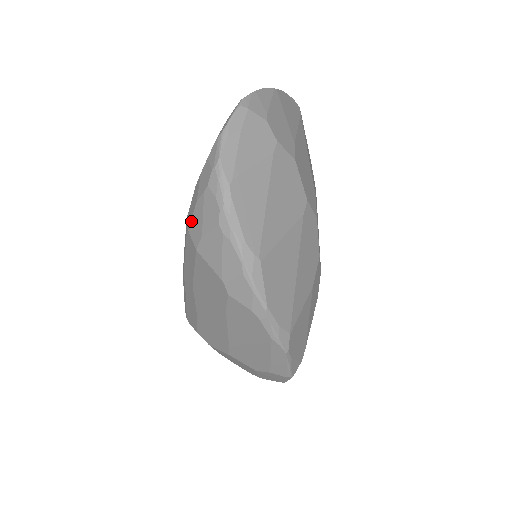
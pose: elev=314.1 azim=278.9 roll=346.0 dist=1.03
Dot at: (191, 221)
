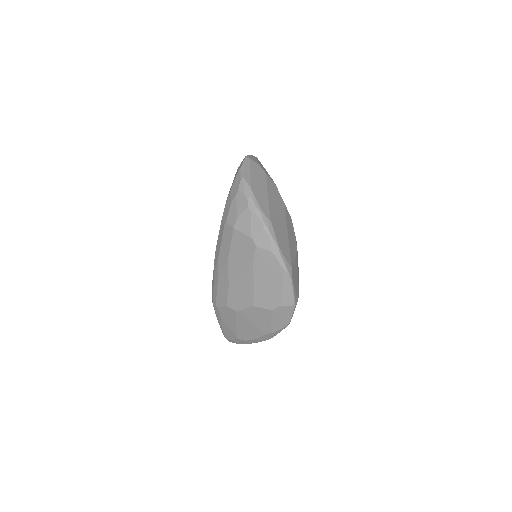
Dot at: (228, 215)
